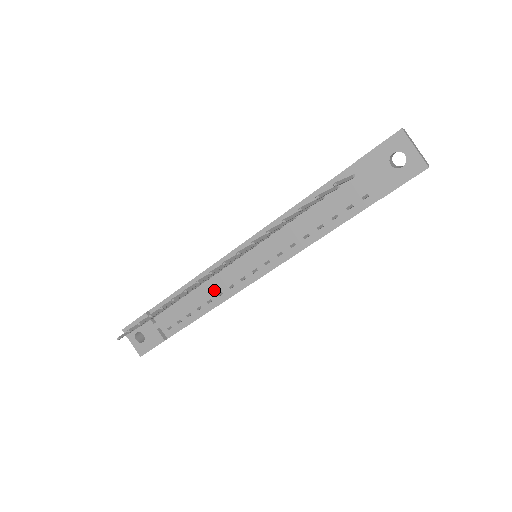
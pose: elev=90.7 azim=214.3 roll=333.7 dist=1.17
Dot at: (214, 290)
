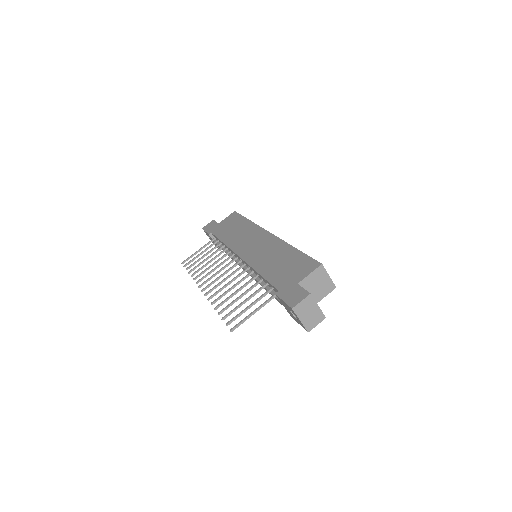
Dot at: occluded
